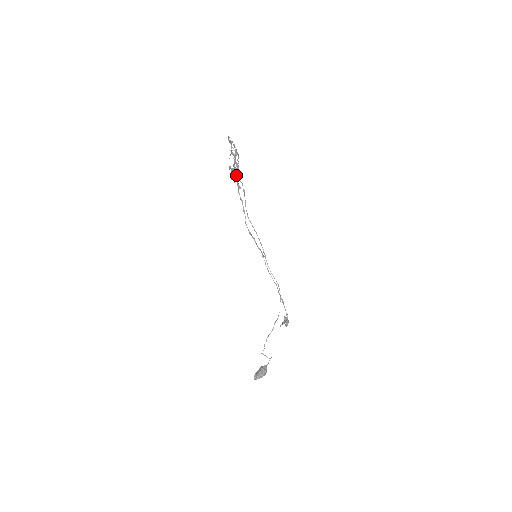
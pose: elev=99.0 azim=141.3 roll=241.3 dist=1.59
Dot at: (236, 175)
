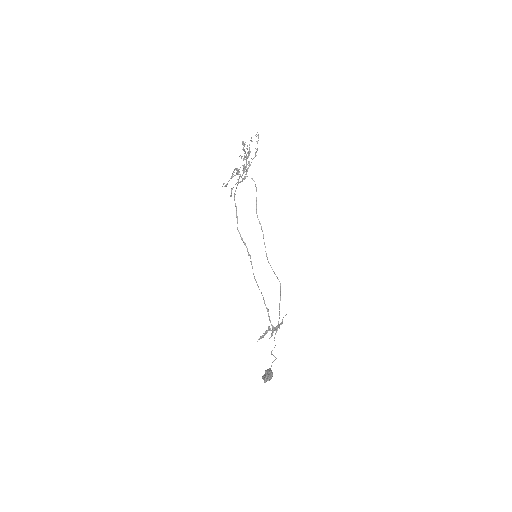
Dot at: occluded
